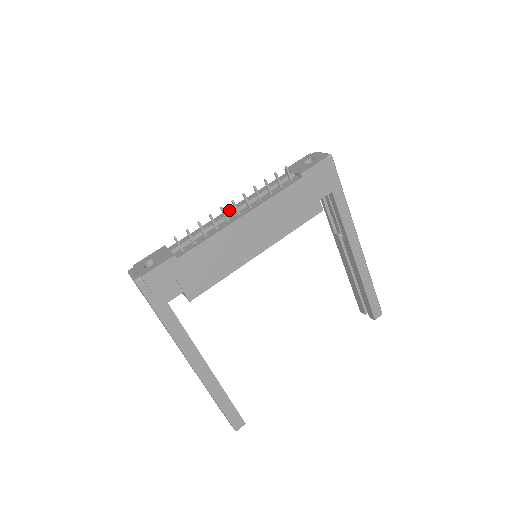
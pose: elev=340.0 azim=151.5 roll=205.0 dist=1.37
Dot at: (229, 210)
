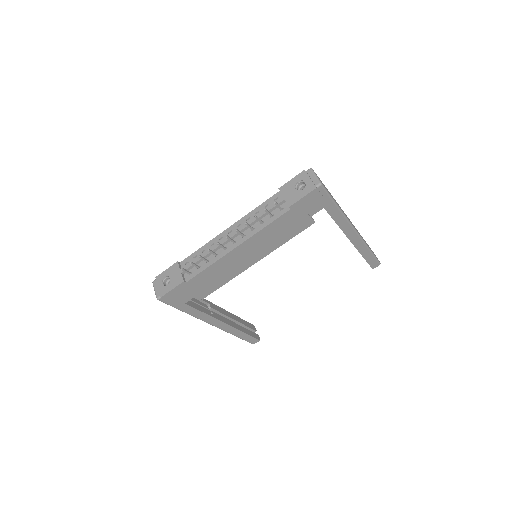
Dot at: occluded
